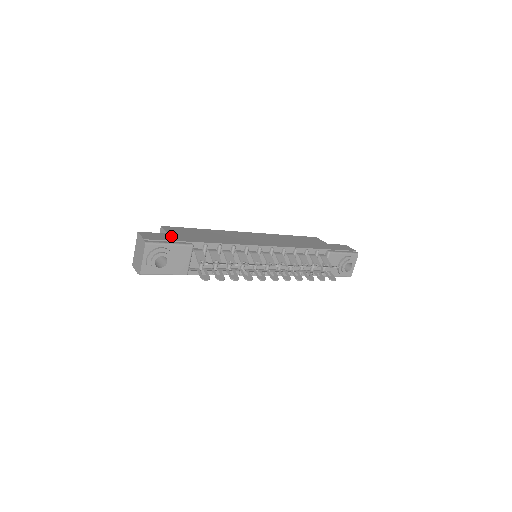
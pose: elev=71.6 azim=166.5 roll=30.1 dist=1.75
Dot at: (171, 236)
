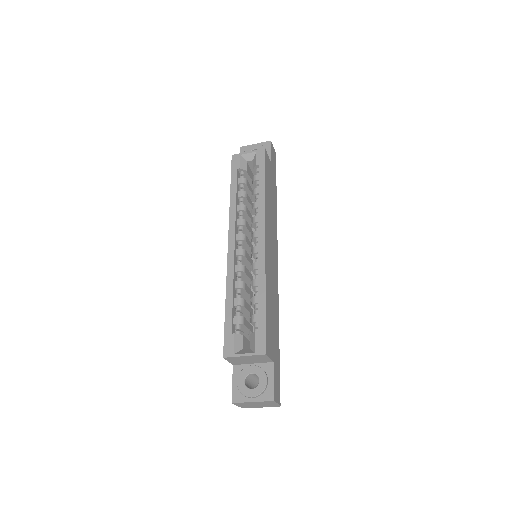
Dot at: (276, 365)
